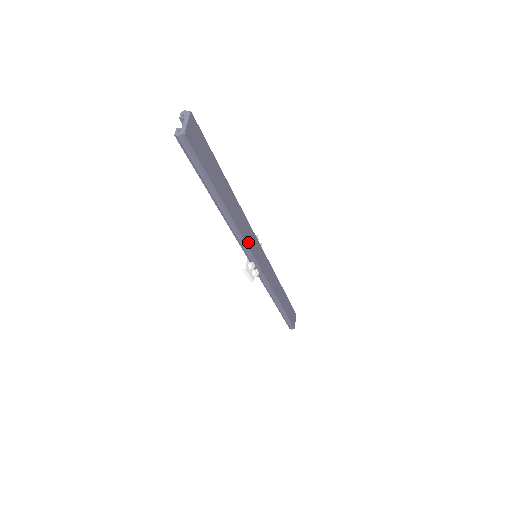
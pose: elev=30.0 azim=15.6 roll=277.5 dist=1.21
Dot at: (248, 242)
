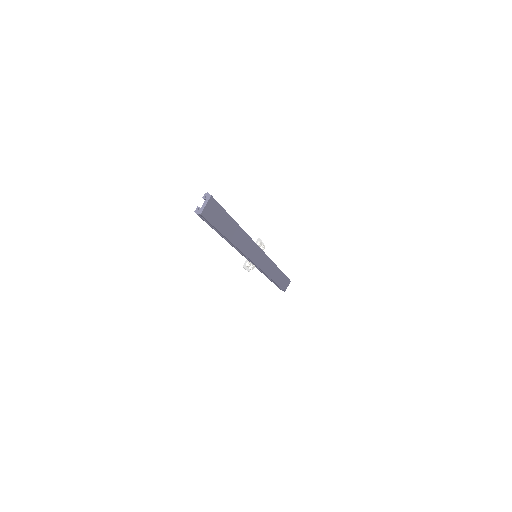
Dot at: (248, 253)
